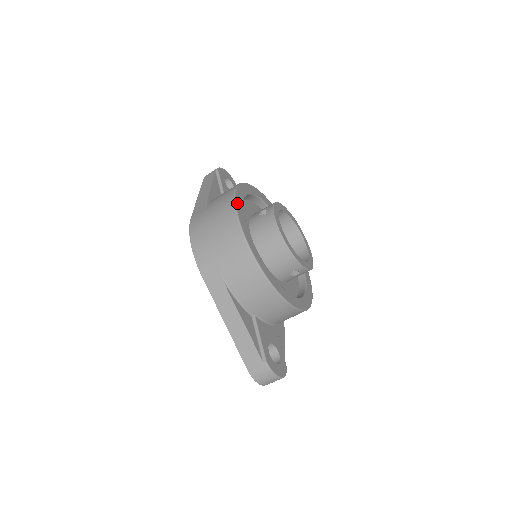
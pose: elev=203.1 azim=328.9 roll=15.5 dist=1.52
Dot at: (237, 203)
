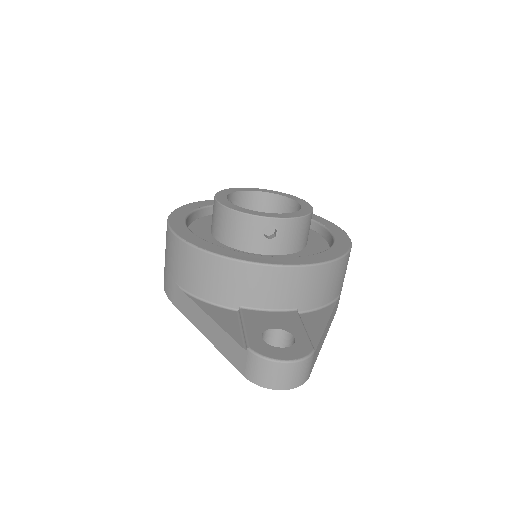
Dot at: (175, 212)
